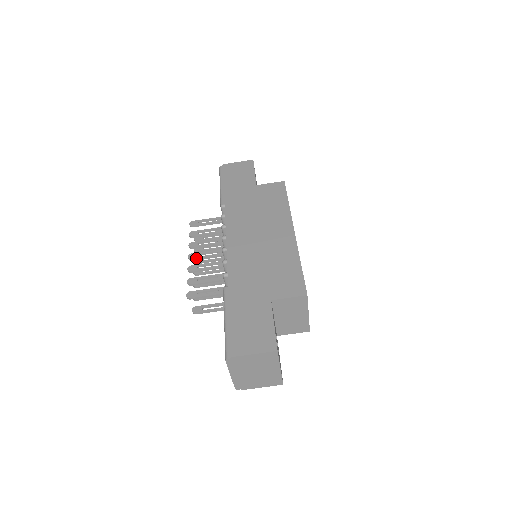
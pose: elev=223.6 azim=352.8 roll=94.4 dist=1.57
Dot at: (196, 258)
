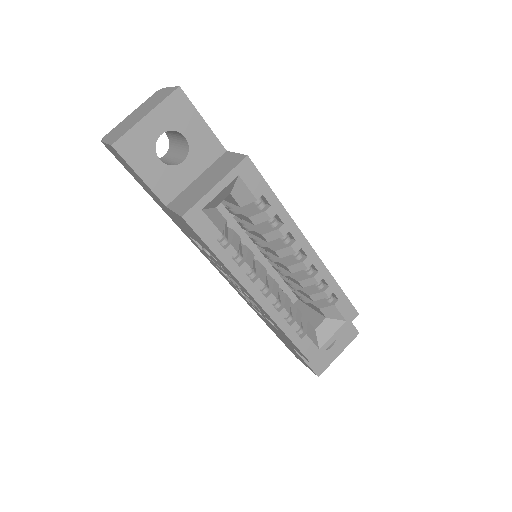
Dot at: occluded
